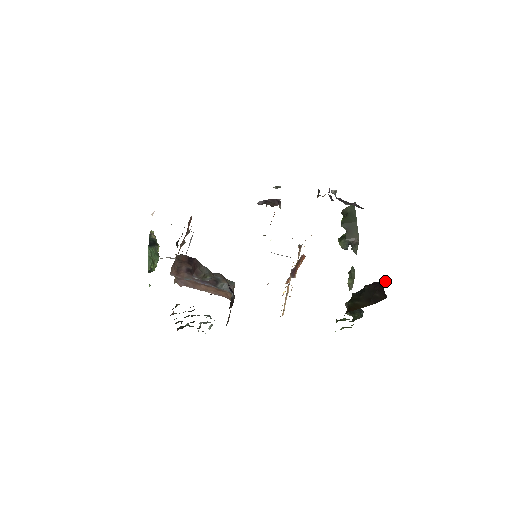
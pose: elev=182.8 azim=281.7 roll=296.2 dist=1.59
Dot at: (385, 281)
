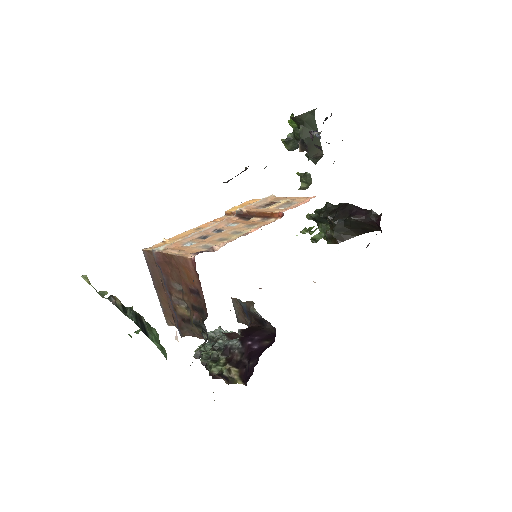
Dot at: (376, 215)
